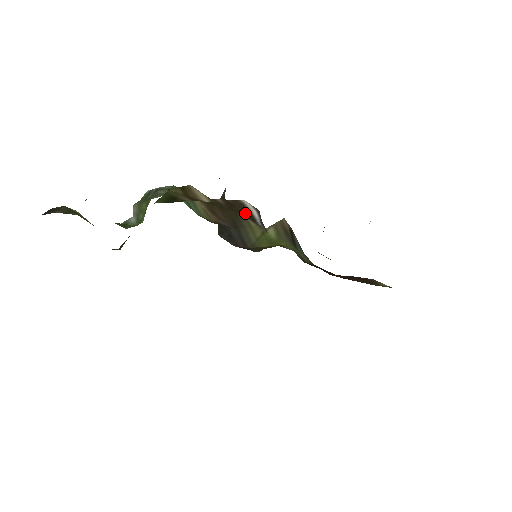
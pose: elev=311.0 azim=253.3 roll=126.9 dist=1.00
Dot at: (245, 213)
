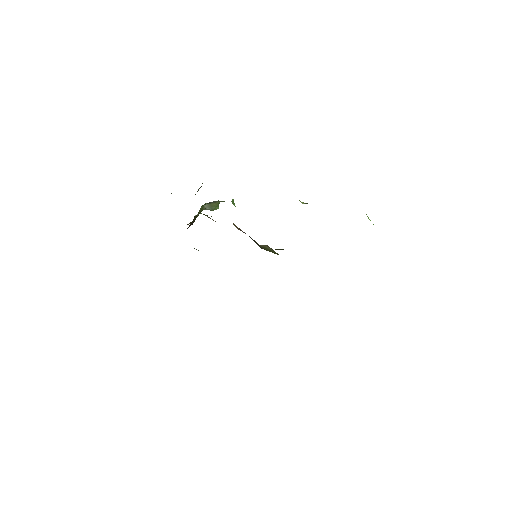
Dot at: occluded
